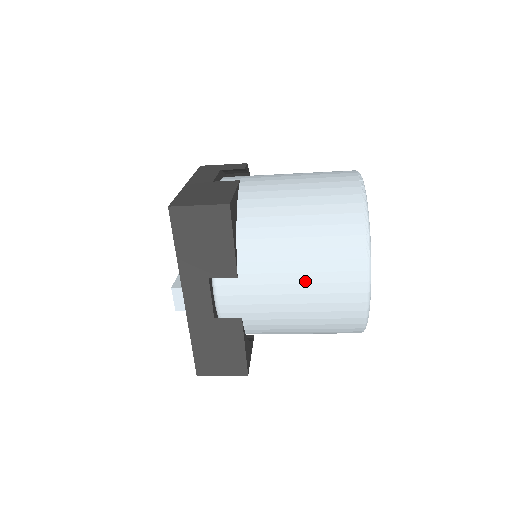
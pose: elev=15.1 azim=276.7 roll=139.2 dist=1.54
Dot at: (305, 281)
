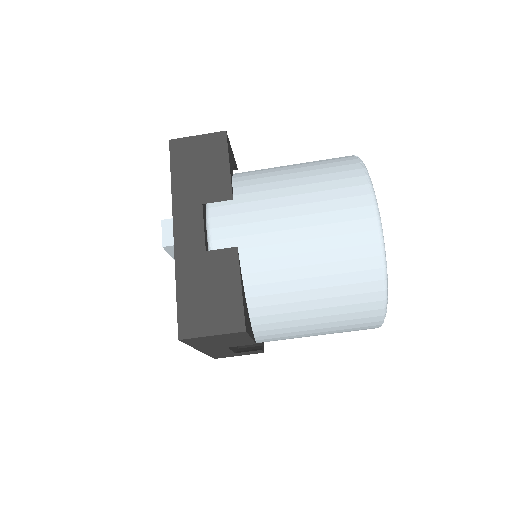
Dot at: (305, 201)
